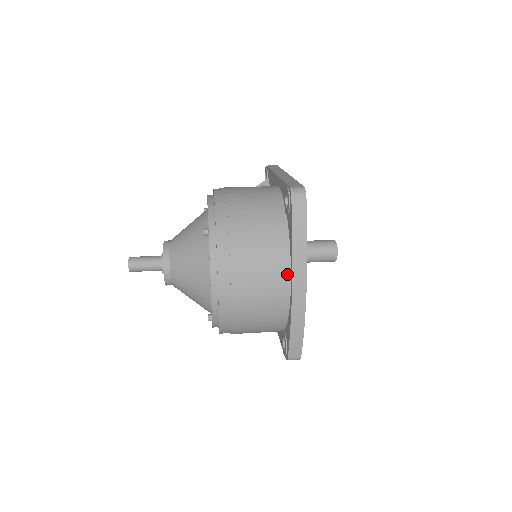
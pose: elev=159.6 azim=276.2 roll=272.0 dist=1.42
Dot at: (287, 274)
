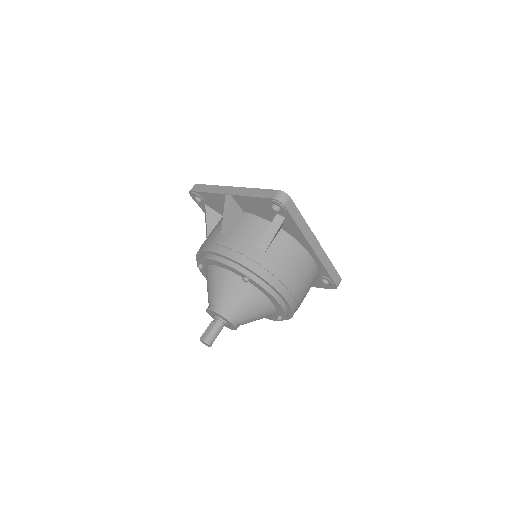
Dot at: occluded
